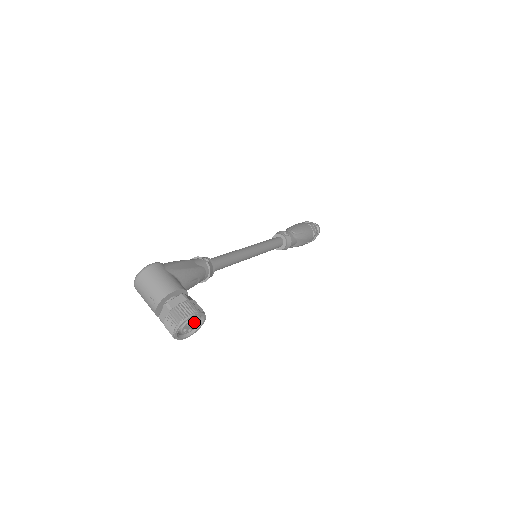
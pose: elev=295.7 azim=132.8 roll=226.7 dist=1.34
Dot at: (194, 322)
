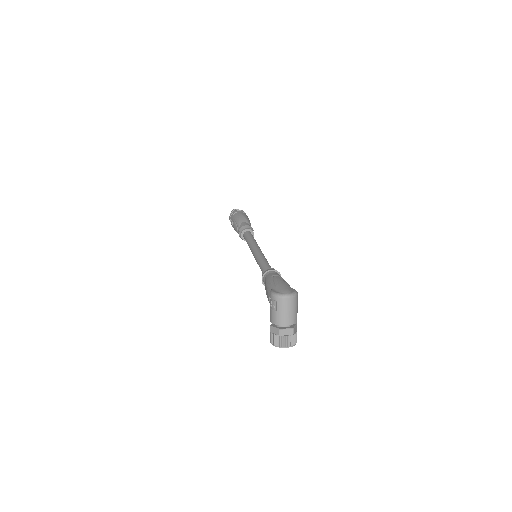
Dot at: occluded
